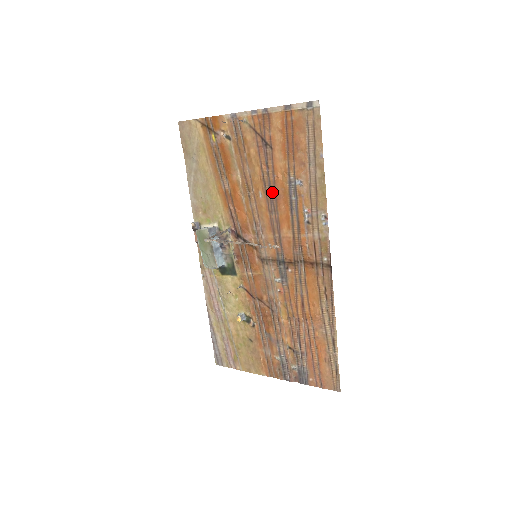
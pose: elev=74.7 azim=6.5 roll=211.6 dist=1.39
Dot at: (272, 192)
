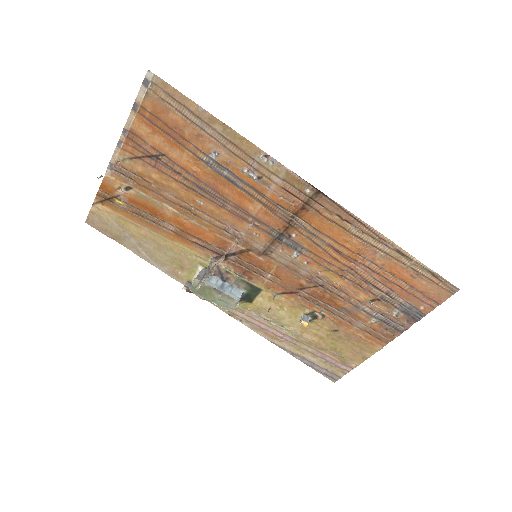
Dot at: (205, 189)
